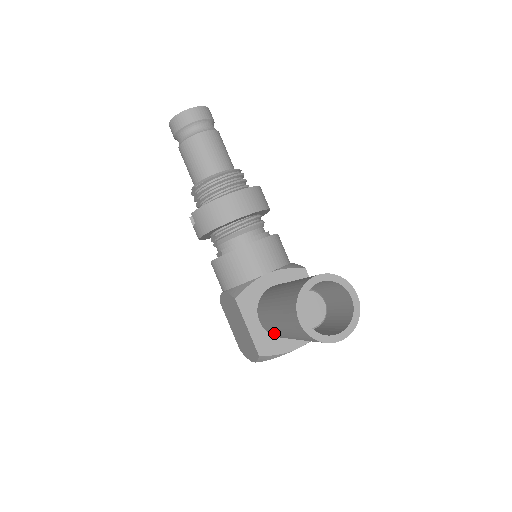
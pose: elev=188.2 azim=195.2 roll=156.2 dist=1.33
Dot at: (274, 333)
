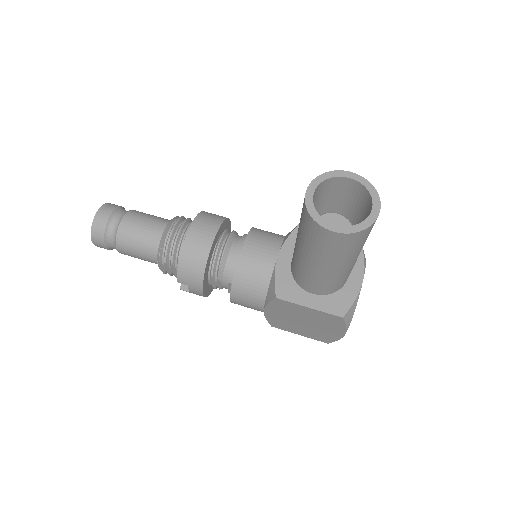
Dot at: (332, 286)
